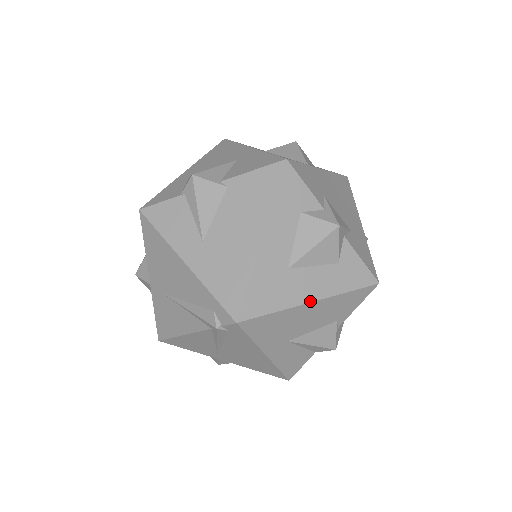
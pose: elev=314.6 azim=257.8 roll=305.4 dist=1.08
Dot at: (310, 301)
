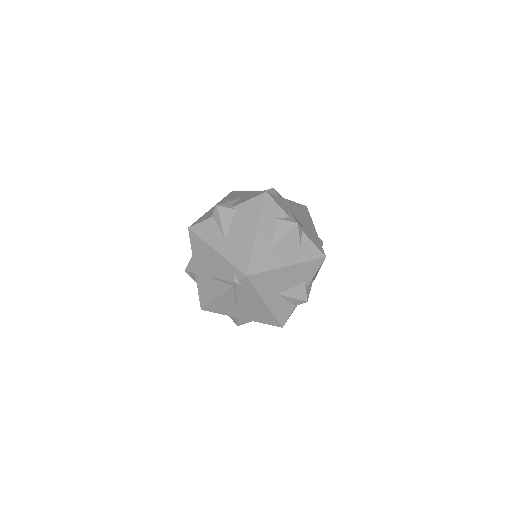
Dot at: (286, 266)
